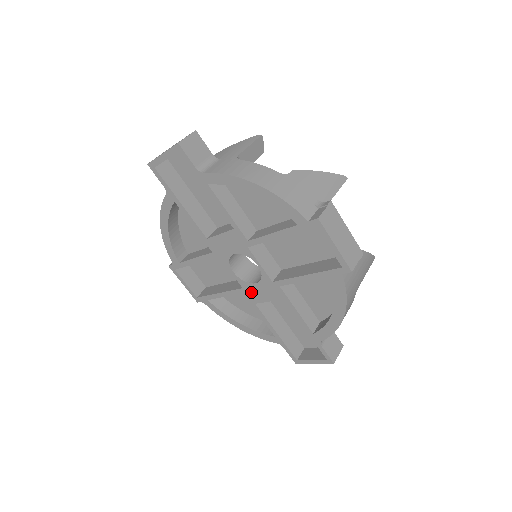
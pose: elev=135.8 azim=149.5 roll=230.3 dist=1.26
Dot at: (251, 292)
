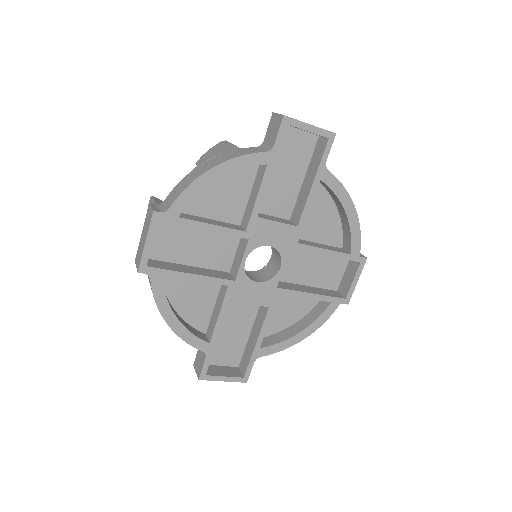
Dot at: (241, 288)
